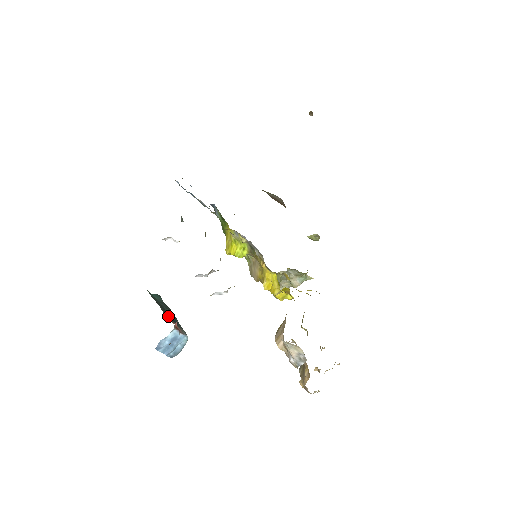
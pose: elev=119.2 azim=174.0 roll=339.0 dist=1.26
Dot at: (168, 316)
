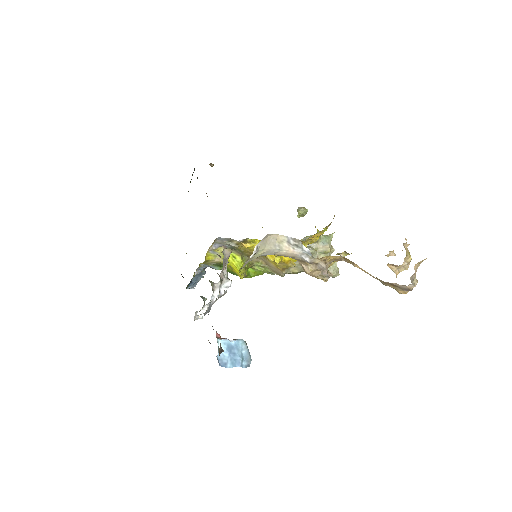
Dot at: occluded
